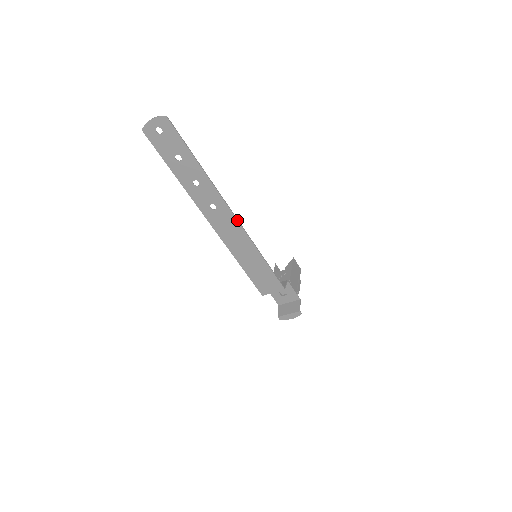
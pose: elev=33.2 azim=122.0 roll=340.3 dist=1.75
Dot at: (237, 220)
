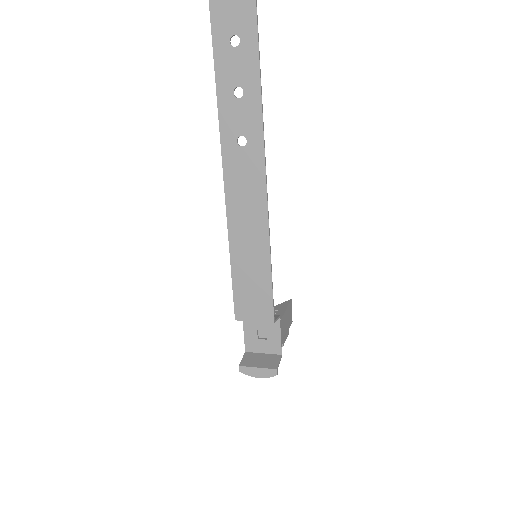
Dot at: (265, 177)
